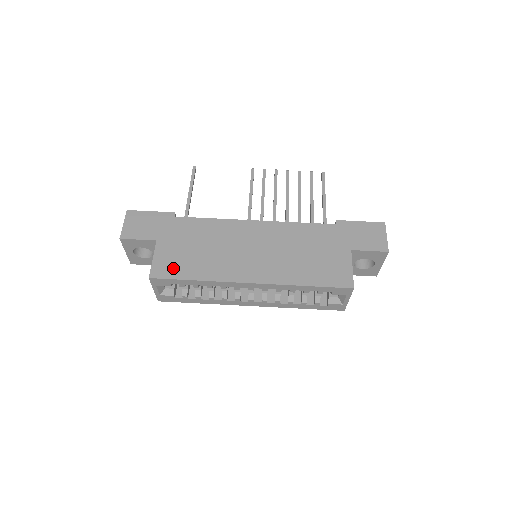
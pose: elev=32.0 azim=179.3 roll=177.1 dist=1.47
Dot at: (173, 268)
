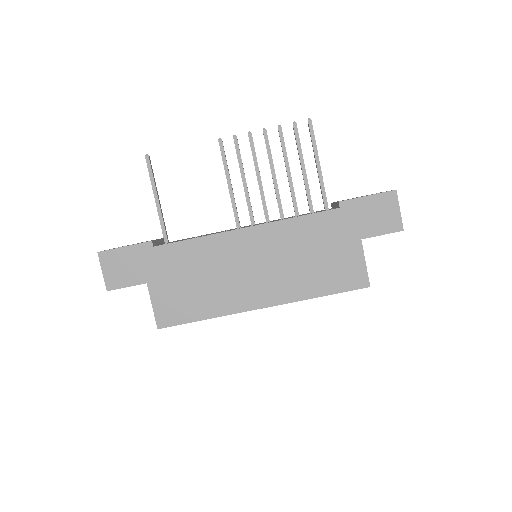
Dot at: (177, 312)
